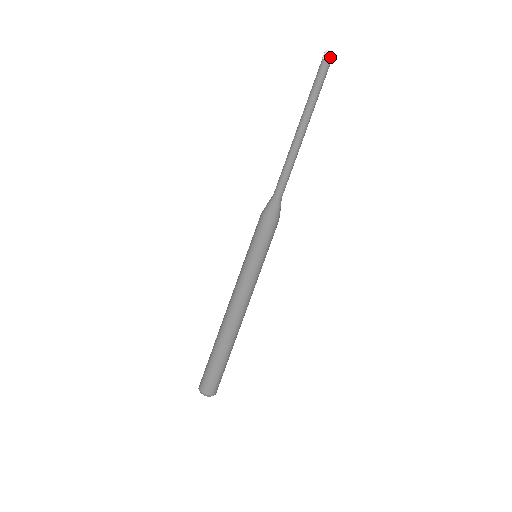
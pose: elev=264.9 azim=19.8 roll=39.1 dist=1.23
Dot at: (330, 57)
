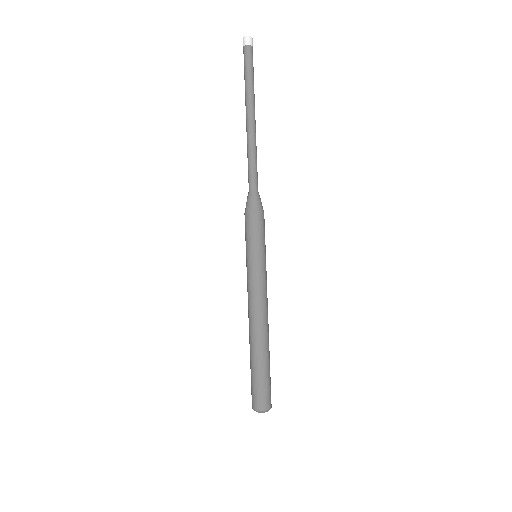
Dot at: (250, 42)
